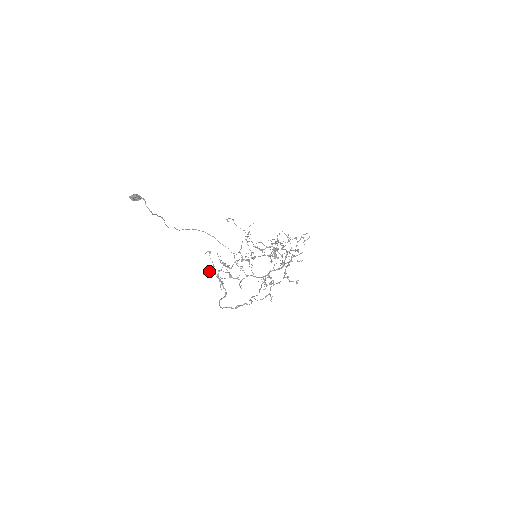
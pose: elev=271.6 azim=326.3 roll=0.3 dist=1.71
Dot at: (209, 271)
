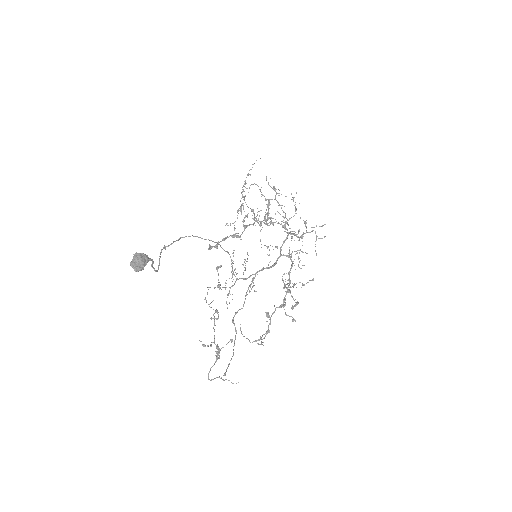
Dot at: (210, 346)
